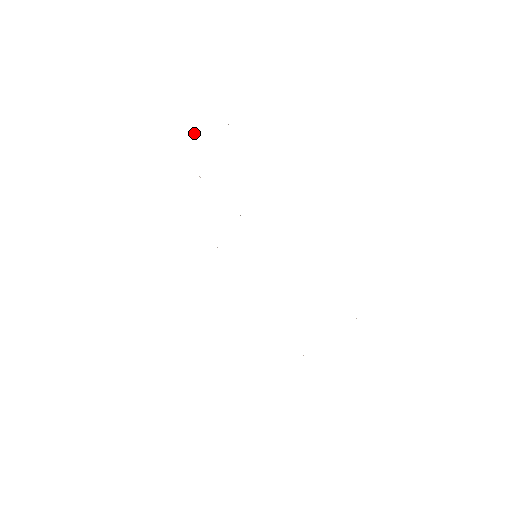
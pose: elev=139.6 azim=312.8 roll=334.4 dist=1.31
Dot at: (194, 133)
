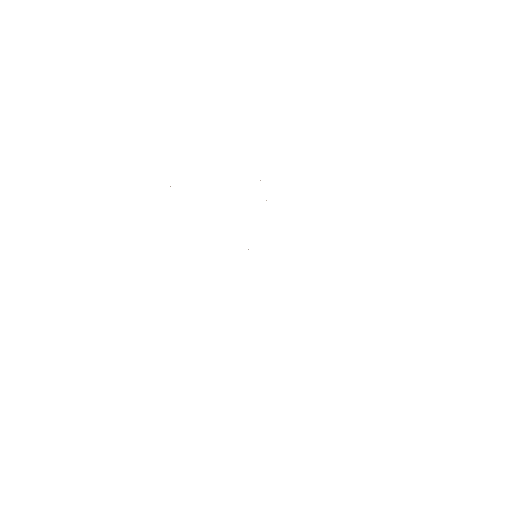
Dot at: occluded
